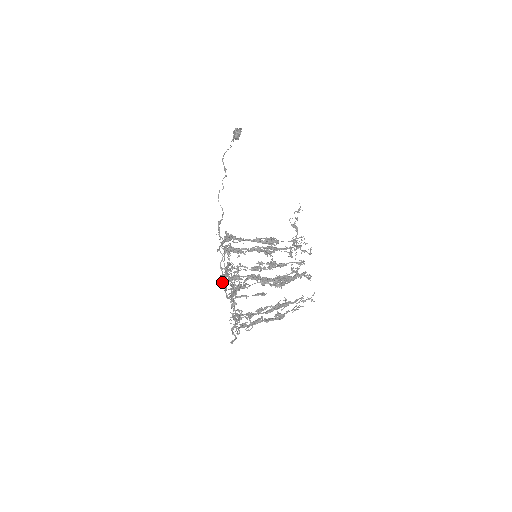
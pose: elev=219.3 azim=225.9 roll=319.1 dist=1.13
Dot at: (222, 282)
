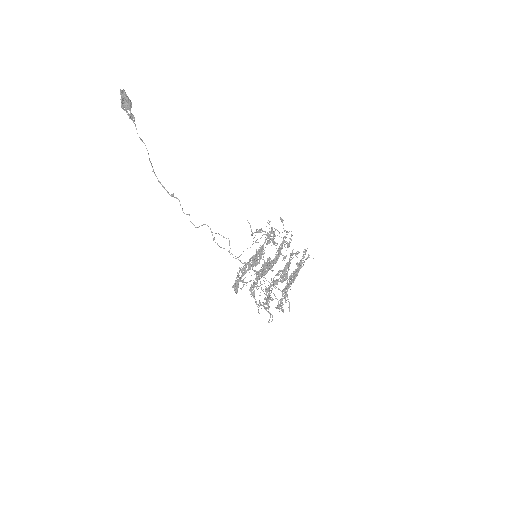
Dot at: occluded
